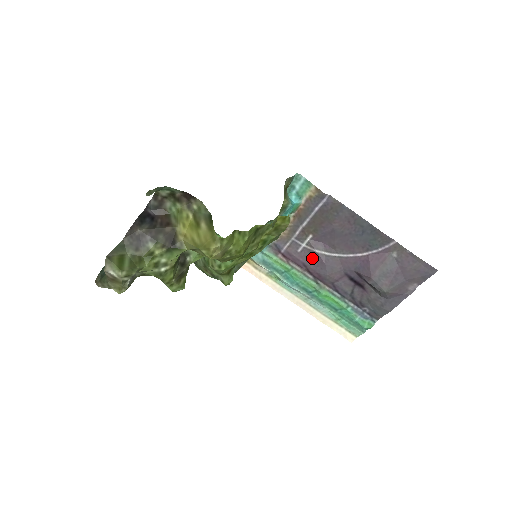
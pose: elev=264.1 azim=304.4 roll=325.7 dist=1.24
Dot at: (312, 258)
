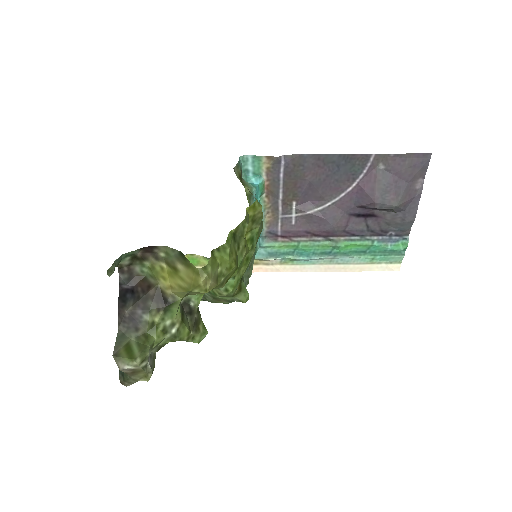
Dot at: (310, 222)
